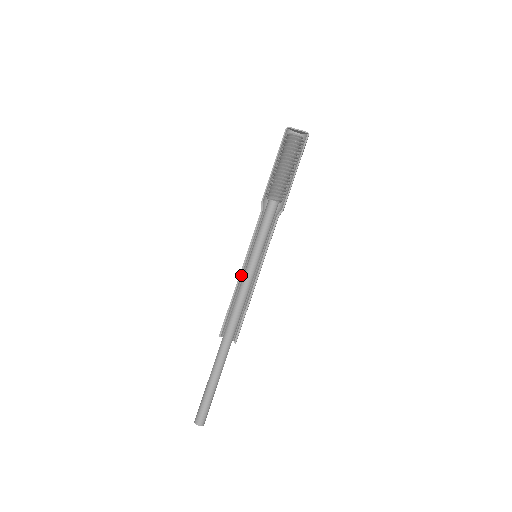
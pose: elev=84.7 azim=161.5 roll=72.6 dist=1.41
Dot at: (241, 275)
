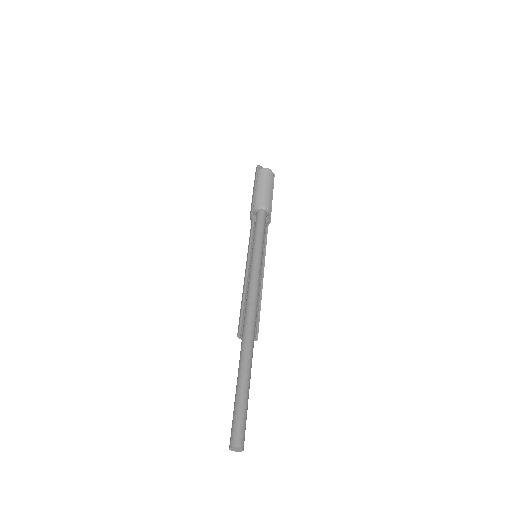
Dot at: (247, 271)
